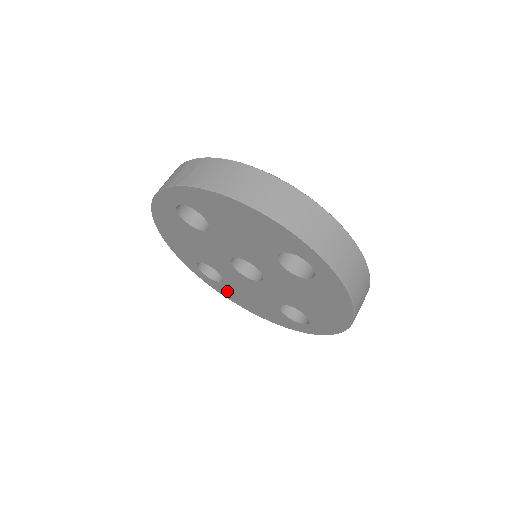
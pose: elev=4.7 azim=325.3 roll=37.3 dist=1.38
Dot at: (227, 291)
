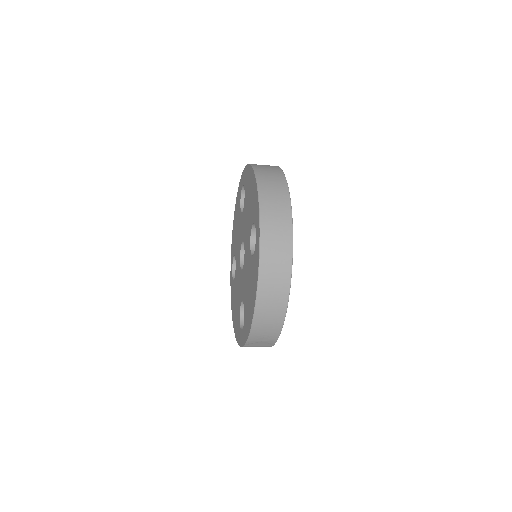
Dot at: occluded
